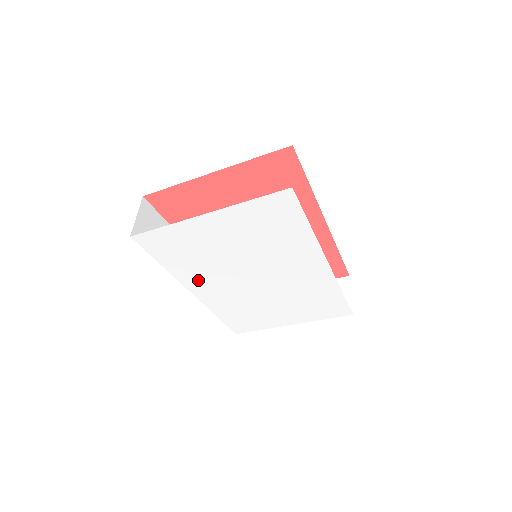
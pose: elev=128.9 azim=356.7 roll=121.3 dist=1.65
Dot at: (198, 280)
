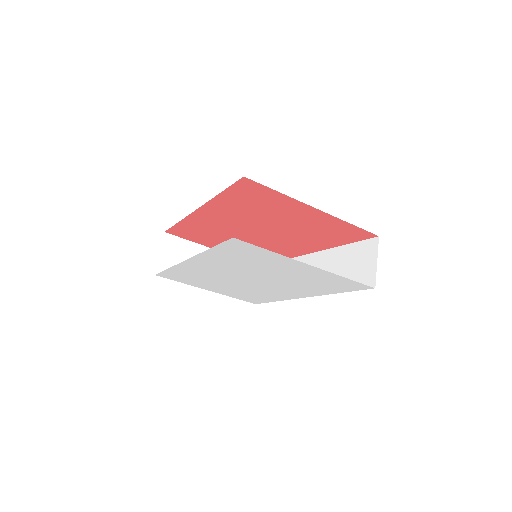
Dot at: (211, 262)
